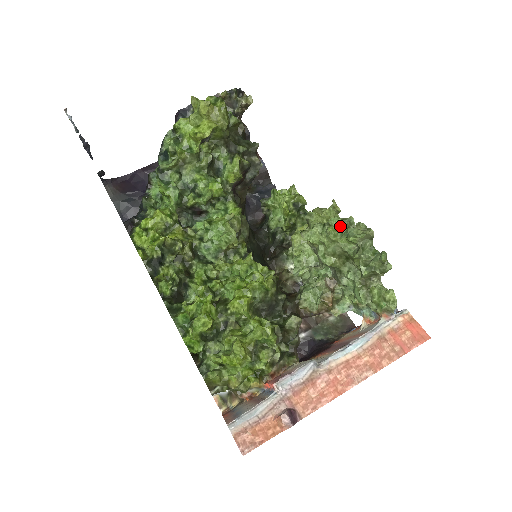
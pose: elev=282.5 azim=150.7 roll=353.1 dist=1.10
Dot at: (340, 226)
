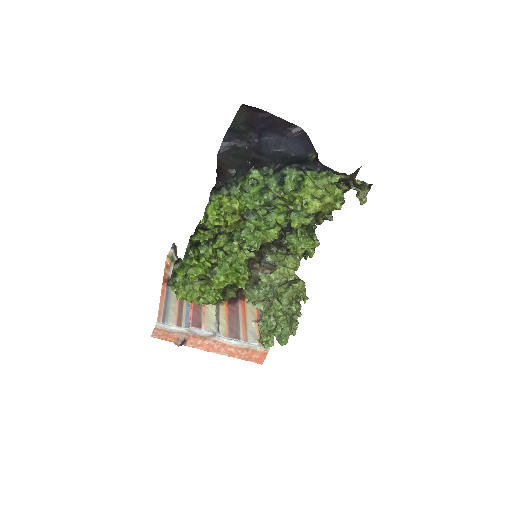
Dot at: (292, 312)
